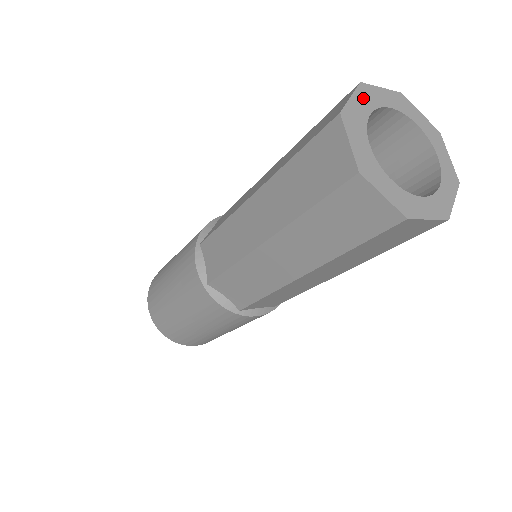
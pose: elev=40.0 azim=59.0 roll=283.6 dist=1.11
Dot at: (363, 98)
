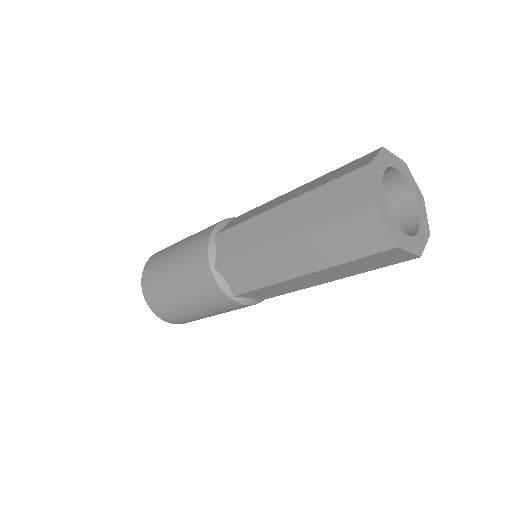
Dot at: (376, 178)
